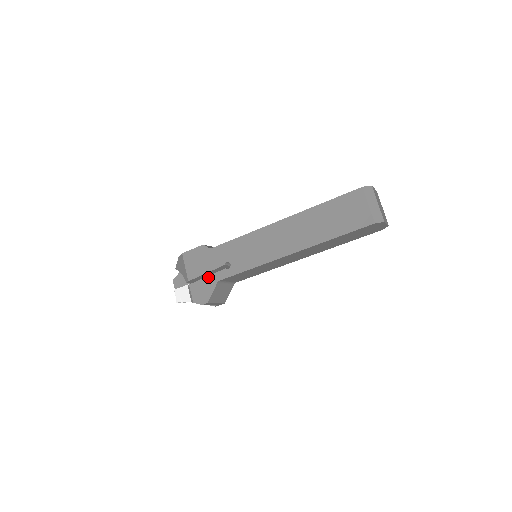
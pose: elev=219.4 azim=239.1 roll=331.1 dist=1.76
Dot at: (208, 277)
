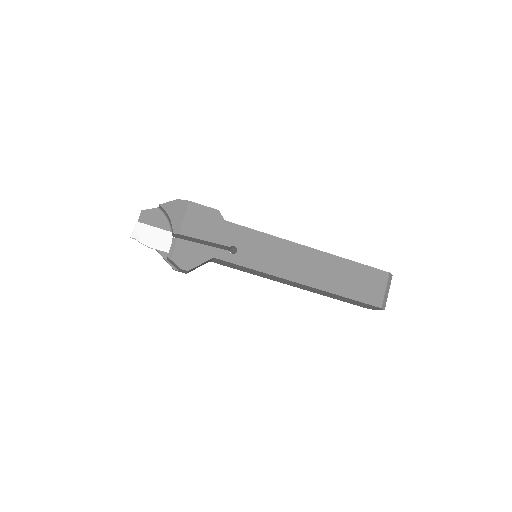
Dot at: (205, 246)
